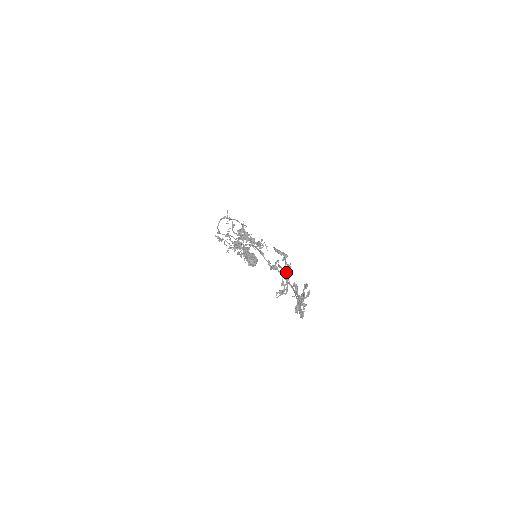
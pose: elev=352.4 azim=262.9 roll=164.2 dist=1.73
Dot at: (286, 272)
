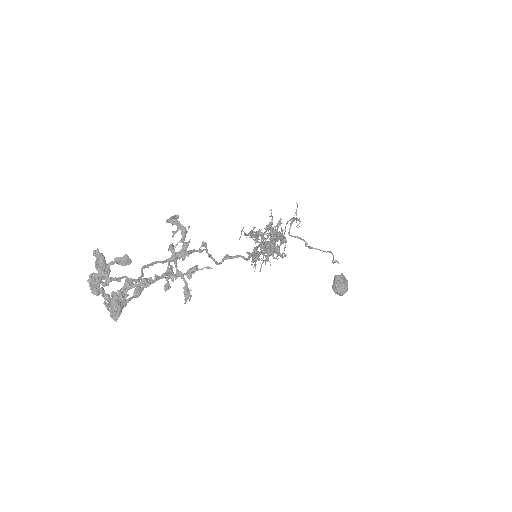
Dot at: (171, 252)
